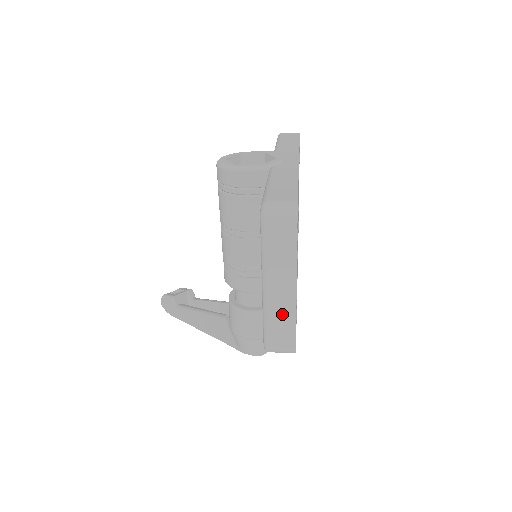
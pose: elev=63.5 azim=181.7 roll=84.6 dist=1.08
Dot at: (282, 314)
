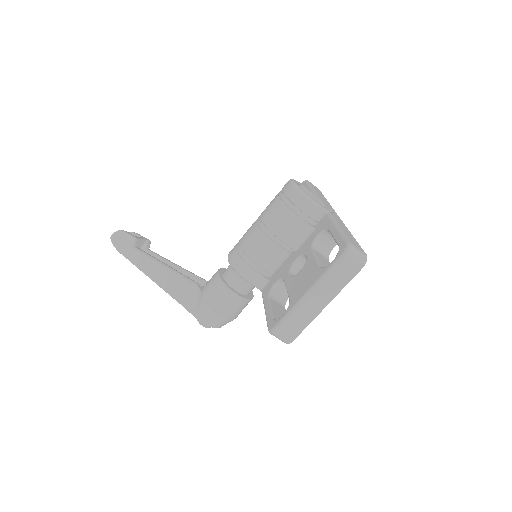
Dot at: (305, 315)
